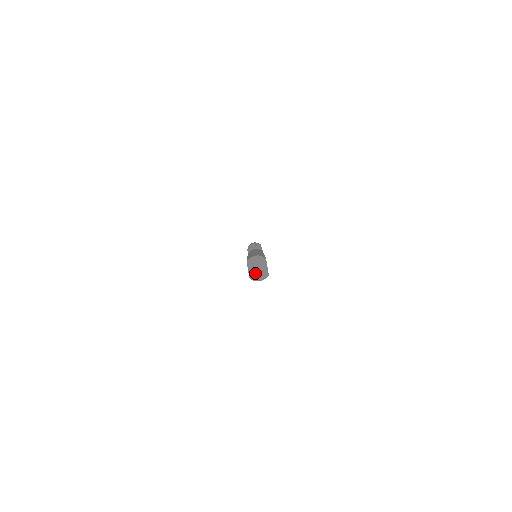
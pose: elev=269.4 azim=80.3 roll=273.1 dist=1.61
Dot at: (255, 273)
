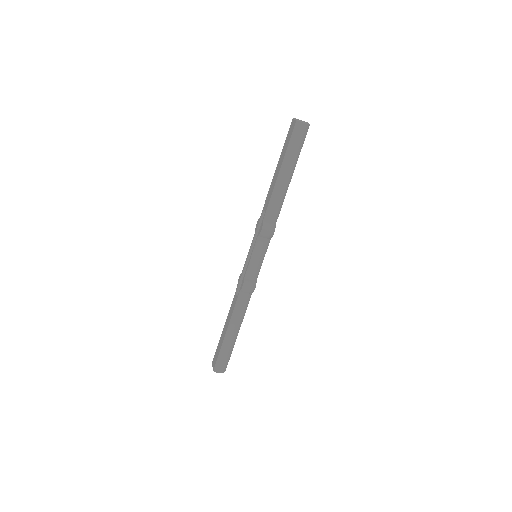
Dot at: occluded
